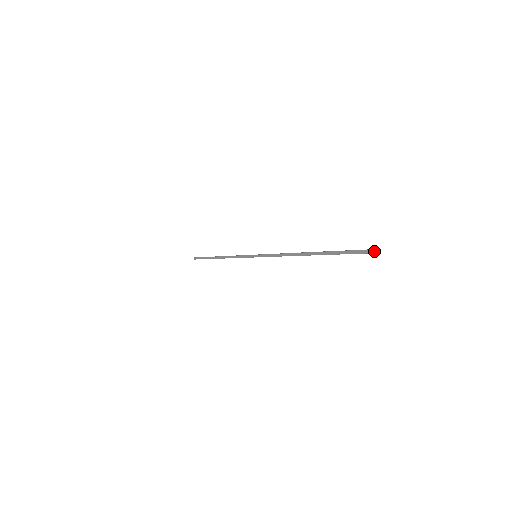
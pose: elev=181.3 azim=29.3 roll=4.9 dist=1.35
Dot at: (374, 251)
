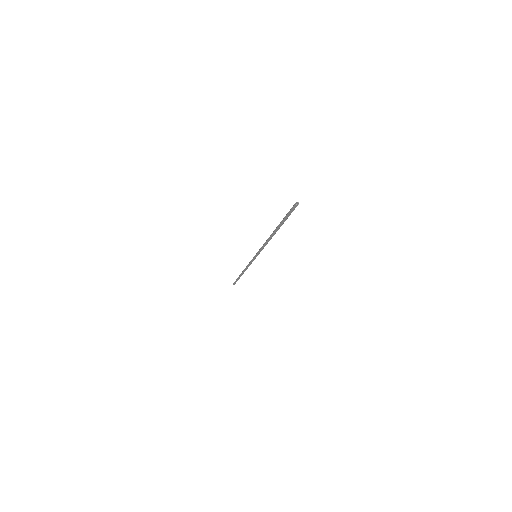
Dot at: occluded
